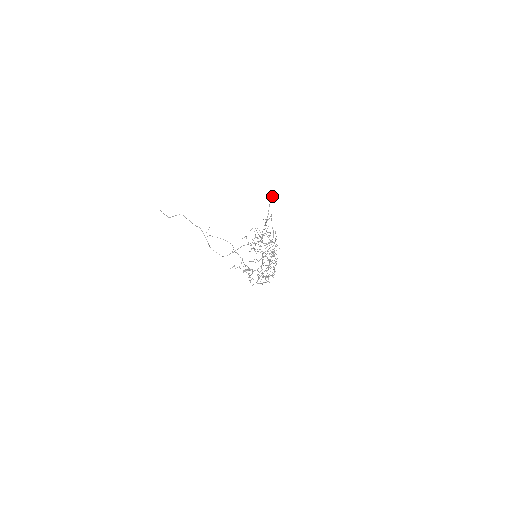
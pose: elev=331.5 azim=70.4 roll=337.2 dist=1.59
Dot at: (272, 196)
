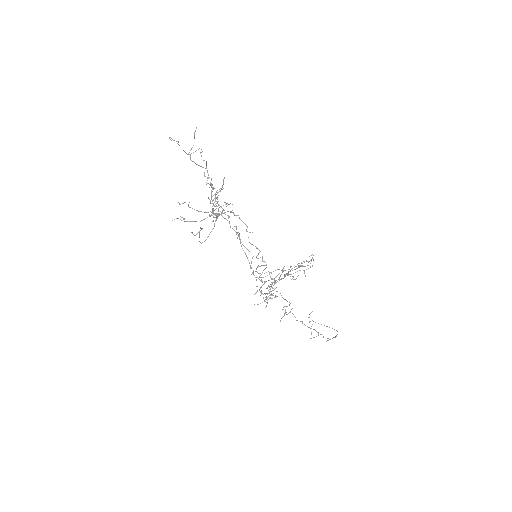
Dot at: (196, 127)
